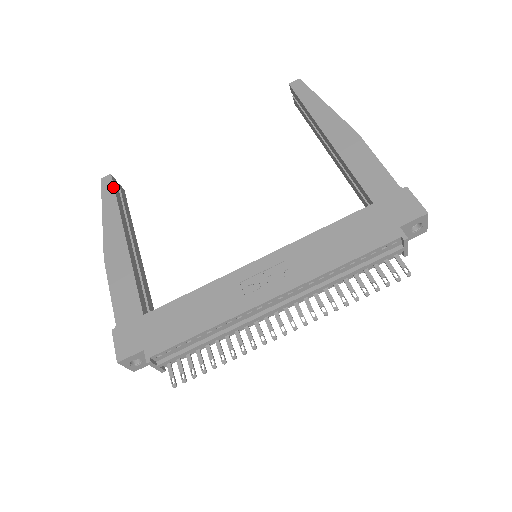
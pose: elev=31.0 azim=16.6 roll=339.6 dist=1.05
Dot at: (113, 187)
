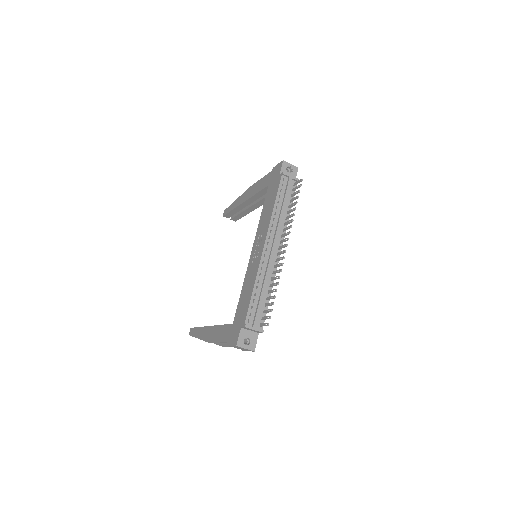
Dot at: (194, 328)
